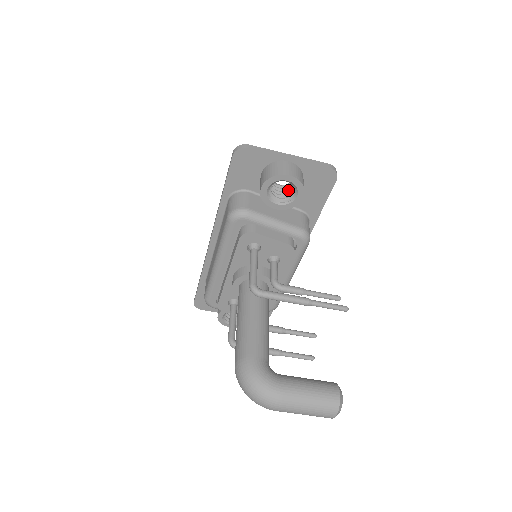
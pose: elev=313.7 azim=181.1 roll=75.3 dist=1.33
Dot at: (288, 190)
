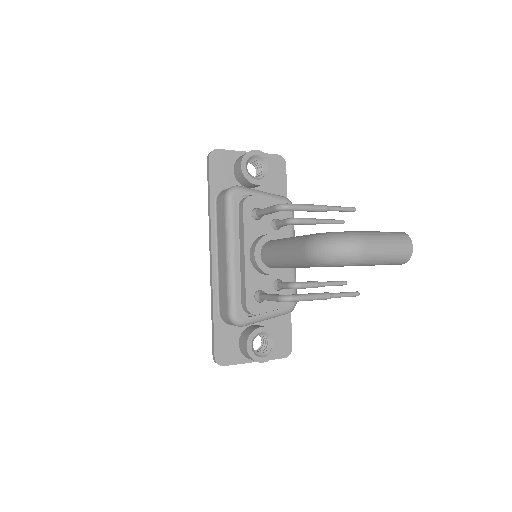
Dot at: (258, 175)
